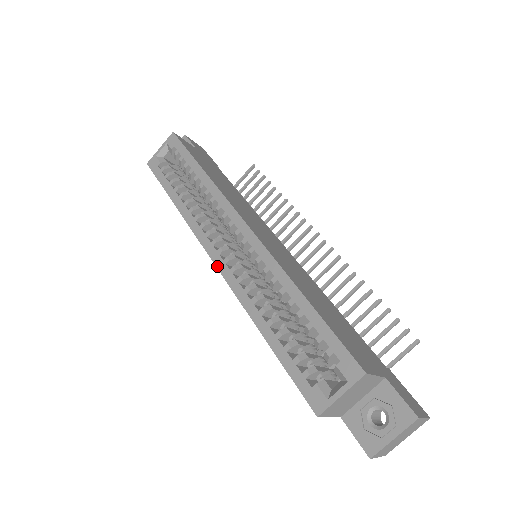
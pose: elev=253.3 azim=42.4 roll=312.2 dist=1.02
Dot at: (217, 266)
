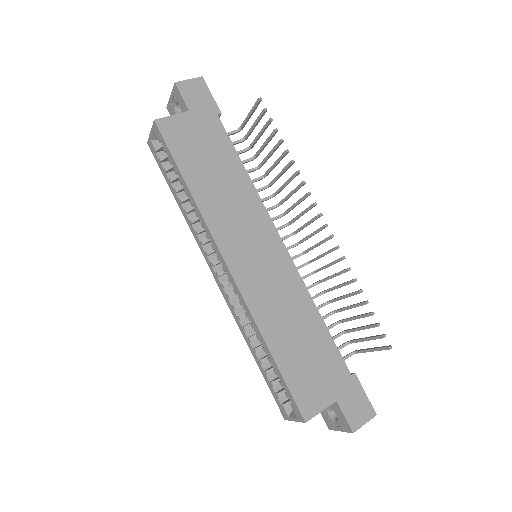
Dot at: (218, 285)
